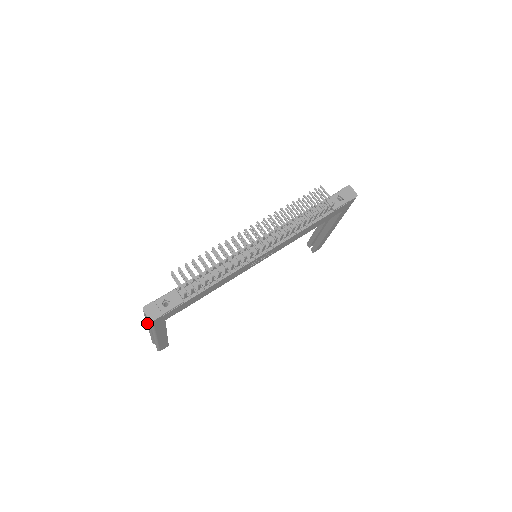
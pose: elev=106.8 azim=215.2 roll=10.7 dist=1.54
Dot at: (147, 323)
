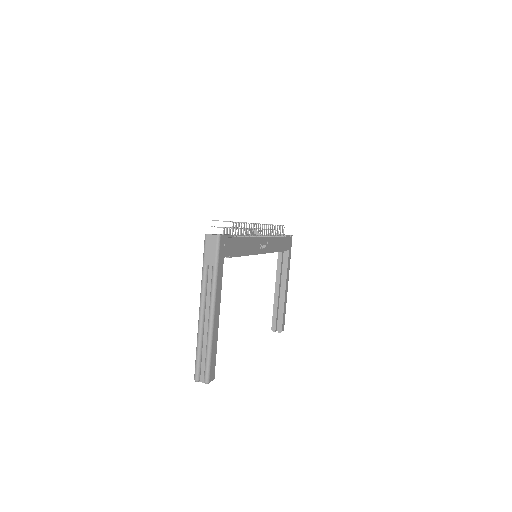
Dot at: (204, 280)
